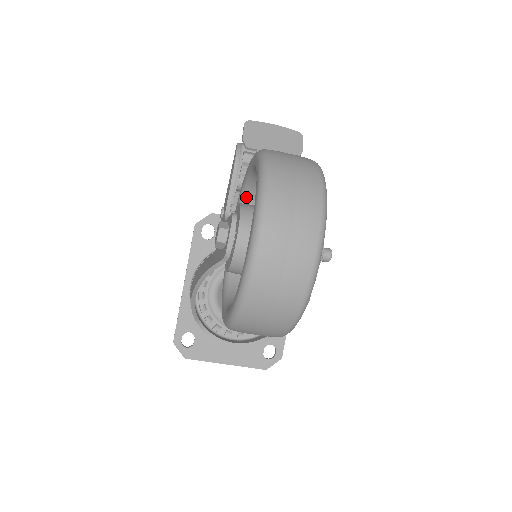
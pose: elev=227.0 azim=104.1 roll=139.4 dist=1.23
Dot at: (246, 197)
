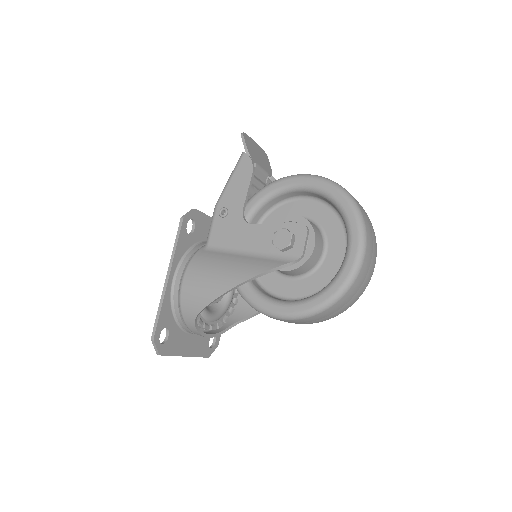
Dot at: (264, 205)
